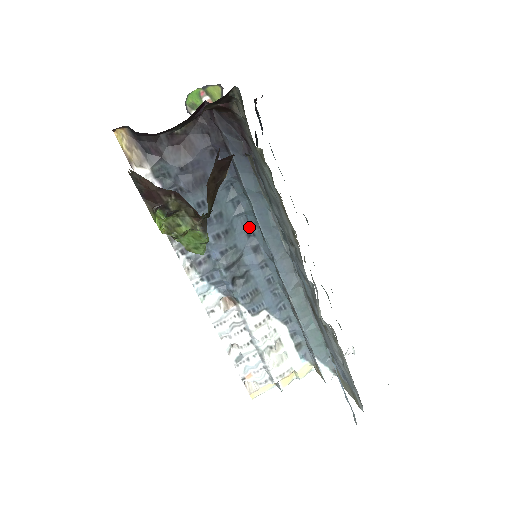
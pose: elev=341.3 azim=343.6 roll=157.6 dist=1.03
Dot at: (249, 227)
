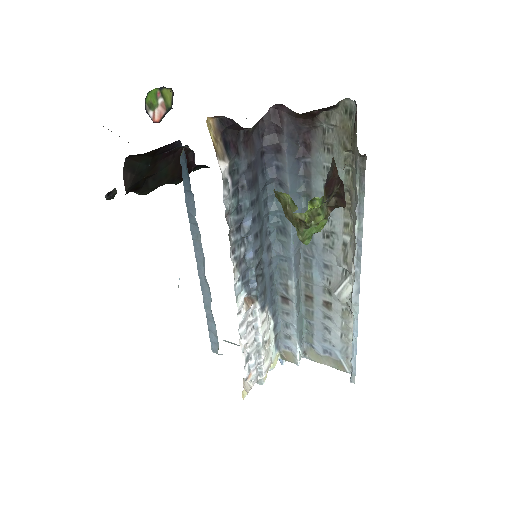
Dot at: (268, 227)
